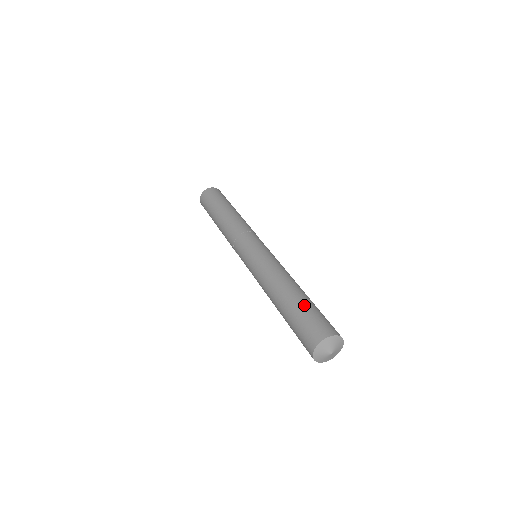
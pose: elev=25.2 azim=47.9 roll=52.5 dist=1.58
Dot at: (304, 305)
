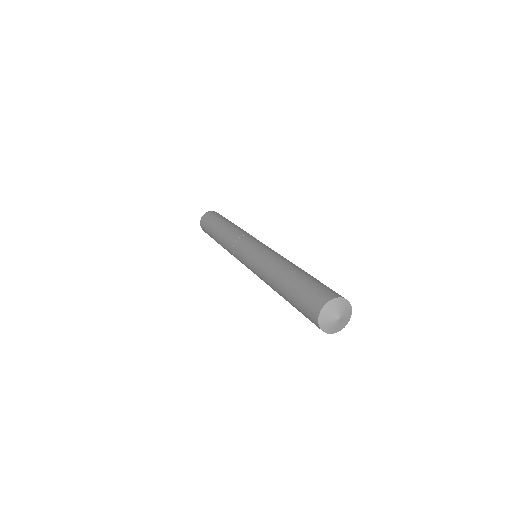
Dot at: (303, 279)
